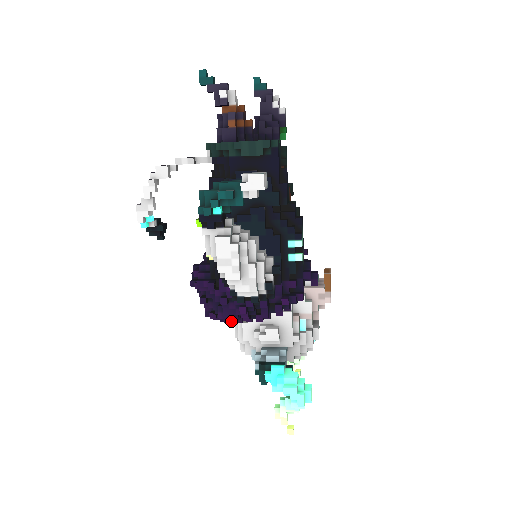
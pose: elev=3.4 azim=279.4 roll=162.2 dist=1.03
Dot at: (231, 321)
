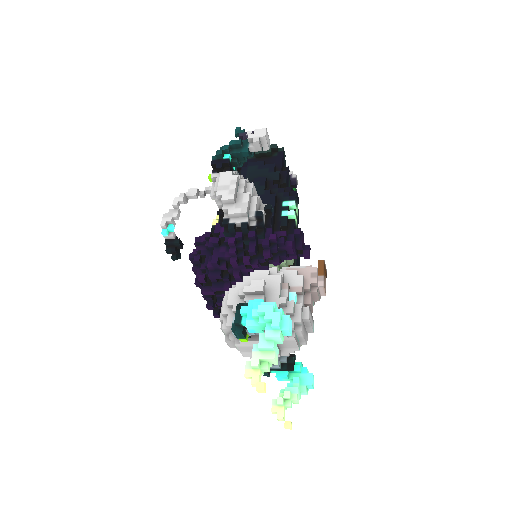
Dot at: (219, 275)
